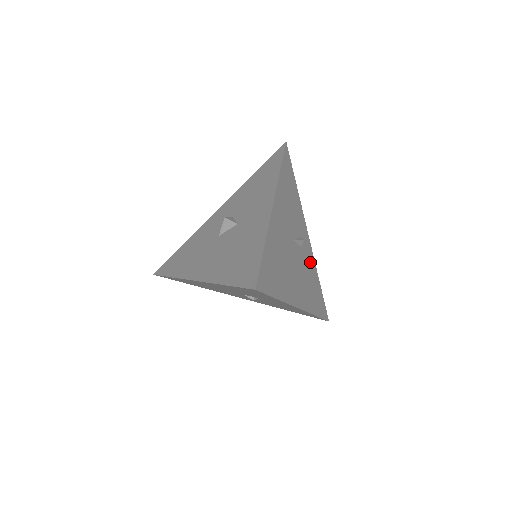
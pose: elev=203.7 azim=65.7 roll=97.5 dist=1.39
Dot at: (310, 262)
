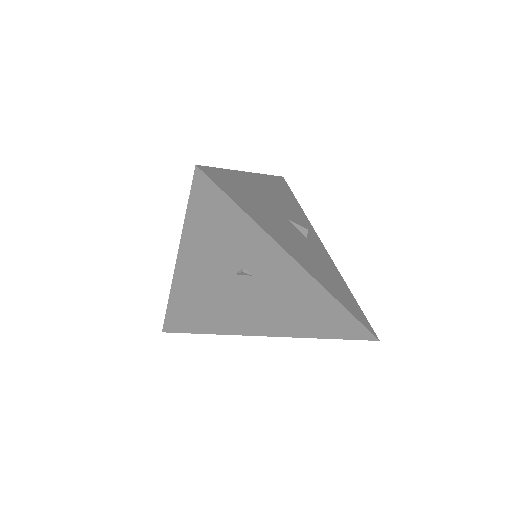
Dot at: (328, 263)
